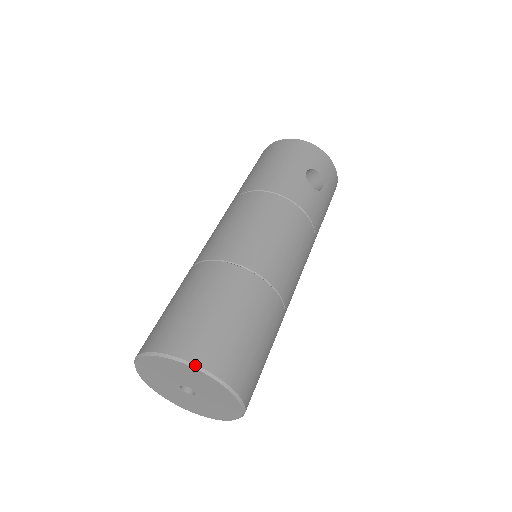
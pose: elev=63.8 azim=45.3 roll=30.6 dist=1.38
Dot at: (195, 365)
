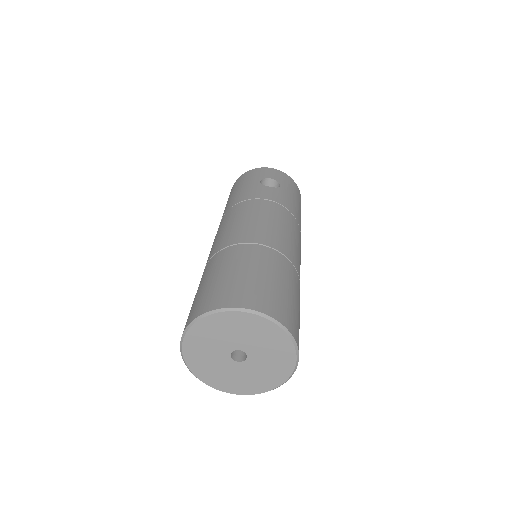
Dot at: (220, 309)
